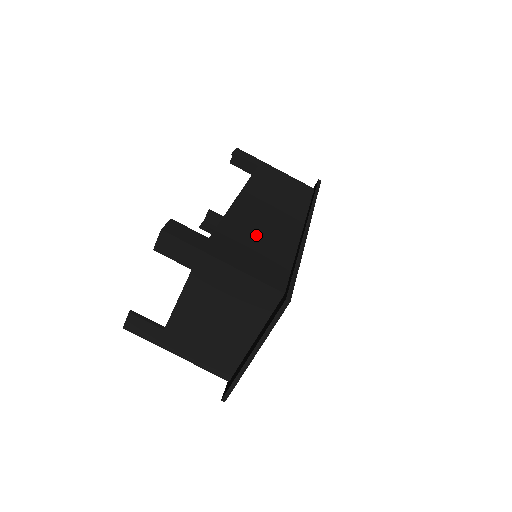
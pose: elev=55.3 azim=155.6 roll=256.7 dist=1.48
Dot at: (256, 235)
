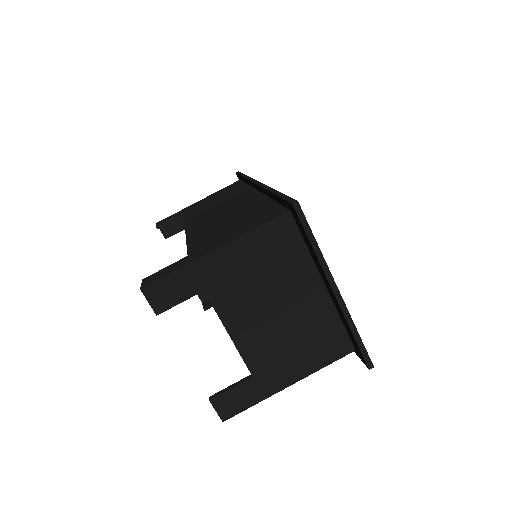
Dot at: (225, 222)
